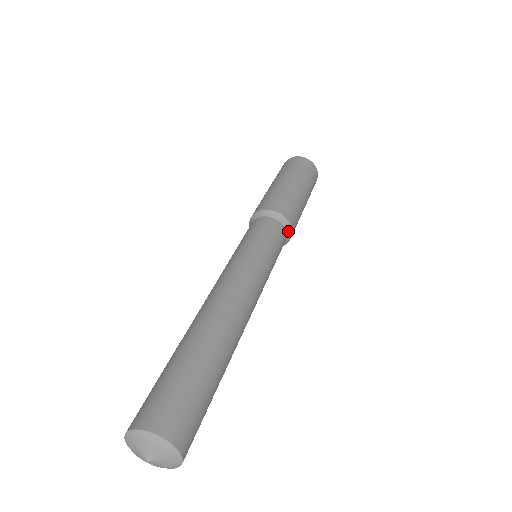
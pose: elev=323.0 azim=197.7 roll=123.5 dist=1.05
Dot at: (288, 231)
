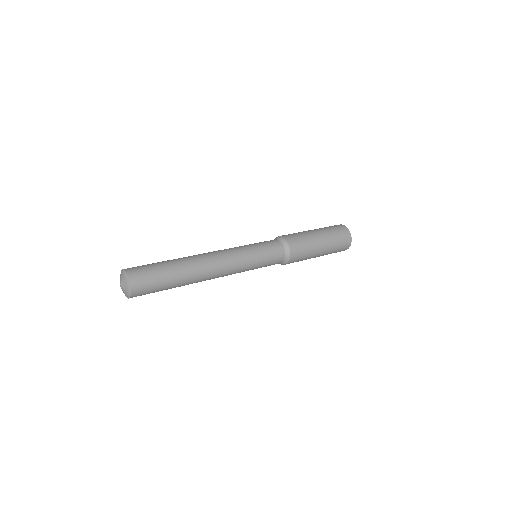
Dot at: (282, 241)
